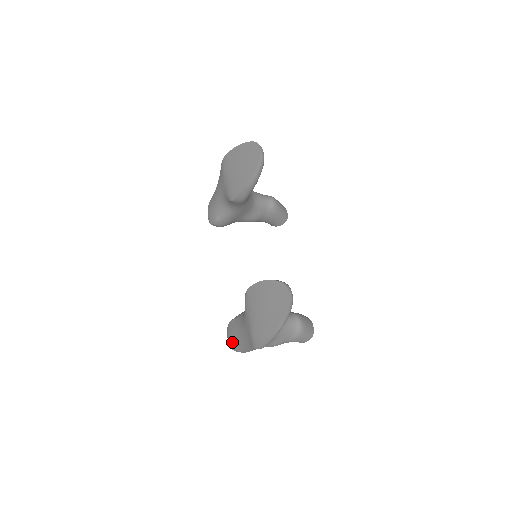
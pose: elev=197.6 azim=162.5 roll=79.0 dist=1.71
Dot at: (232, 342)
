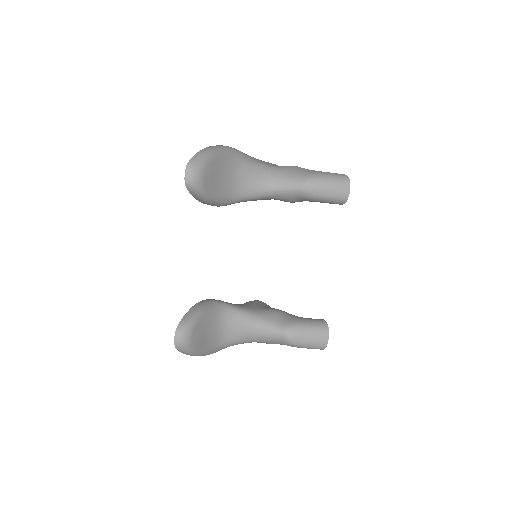
Dot at: occluded
